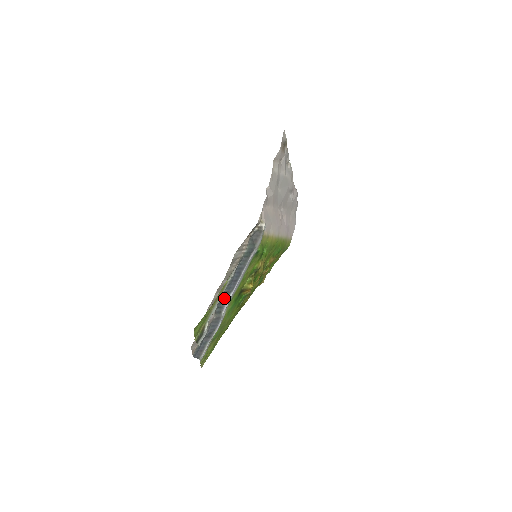
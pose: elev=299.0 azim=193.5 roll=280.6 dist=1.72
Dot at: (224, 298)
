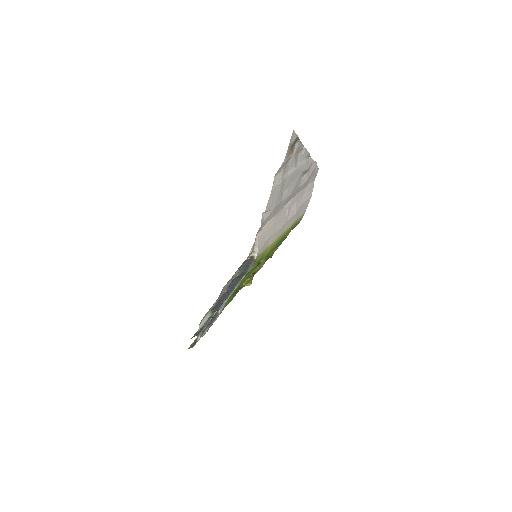
Dot at: (220, 303)
